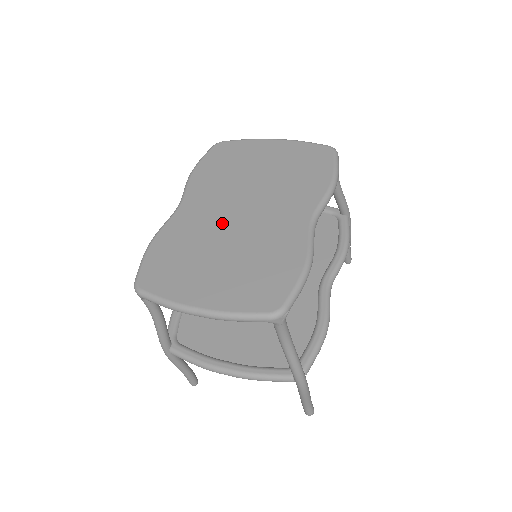
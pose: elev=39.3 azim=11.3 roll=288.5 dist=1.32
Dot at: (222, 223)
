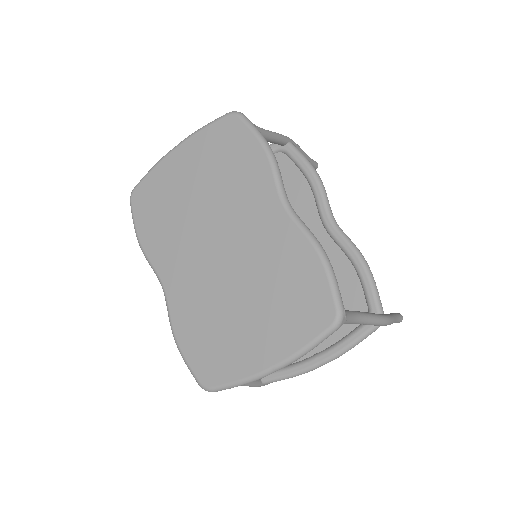
Dot at: (214, 273)
